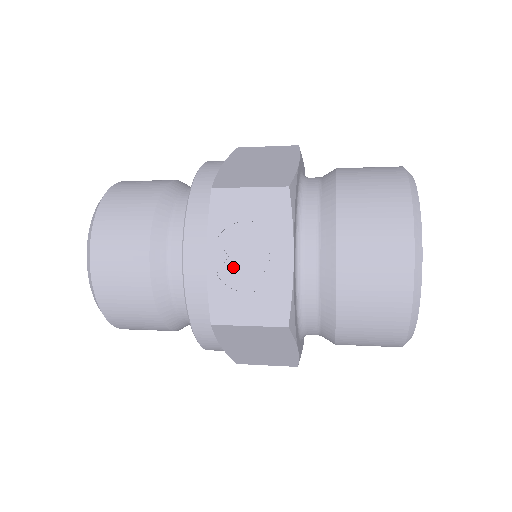
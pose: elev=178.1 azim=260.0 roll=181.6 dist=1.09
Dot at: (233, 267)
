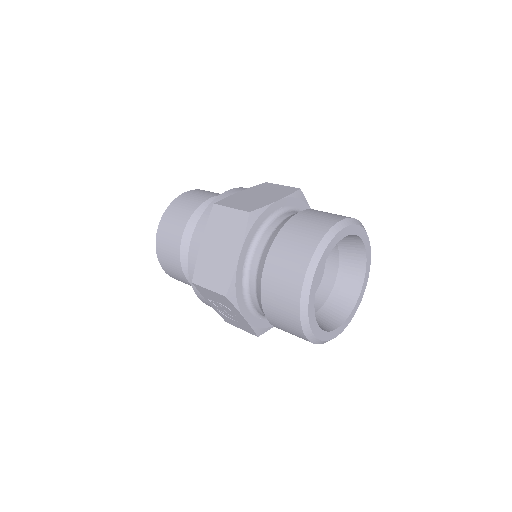
Dot at: (222, 310)
